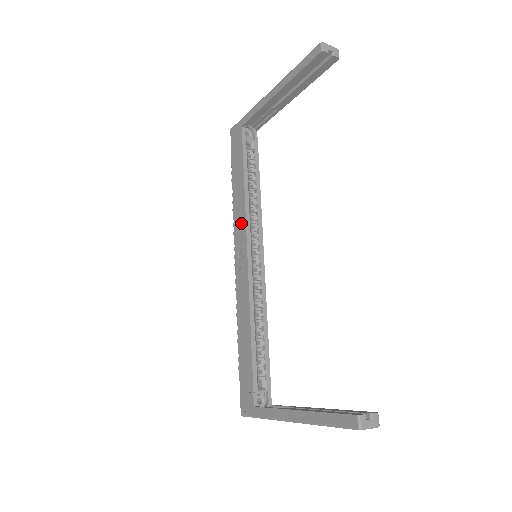
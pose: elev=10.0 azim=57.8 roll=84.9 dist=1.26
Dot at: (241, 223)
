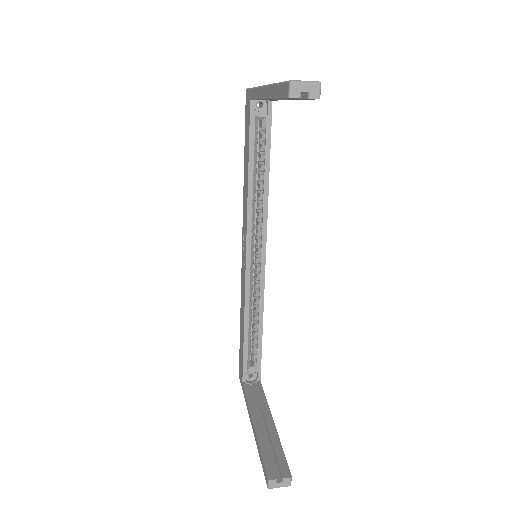
Dot at: (245, 217)
